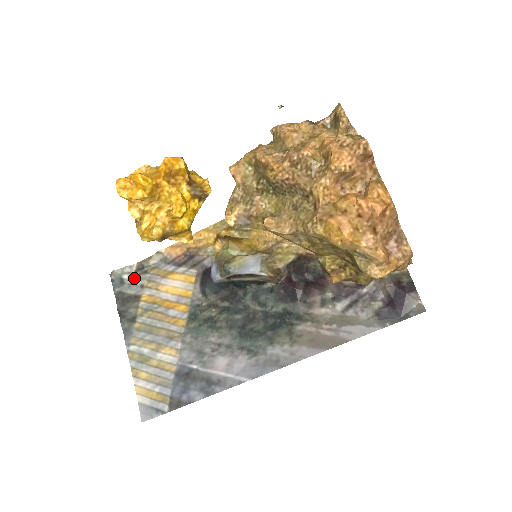
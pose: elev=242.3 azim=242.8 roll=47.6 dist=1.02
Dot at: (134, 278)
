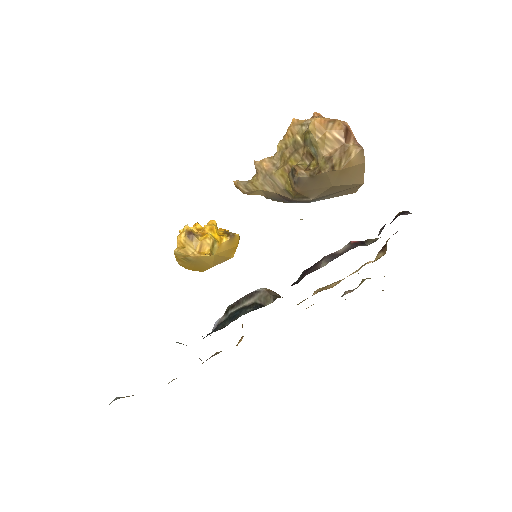
Dot at: occluded
